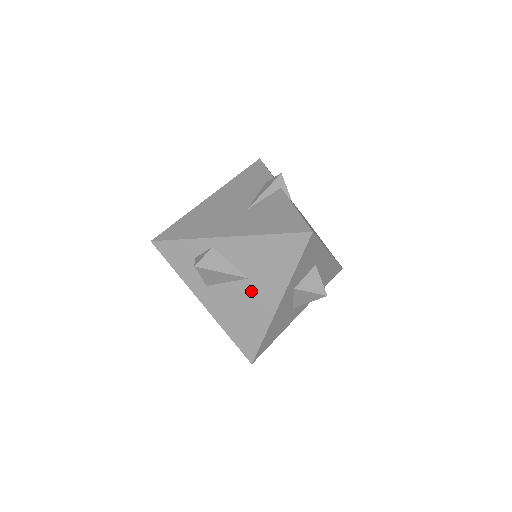
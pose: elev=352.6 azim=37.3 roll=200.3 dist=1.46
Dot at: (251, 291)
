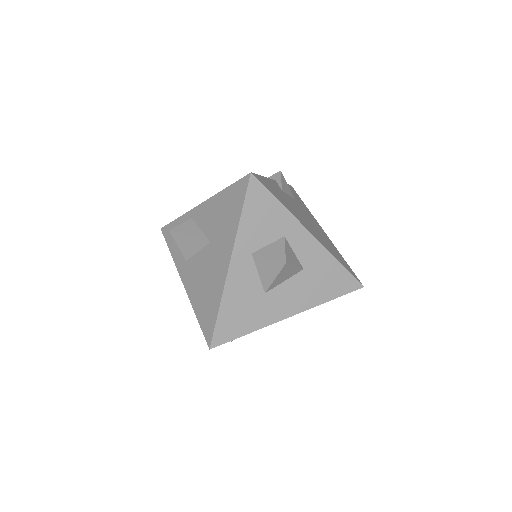
Dot at: (212, 256)
